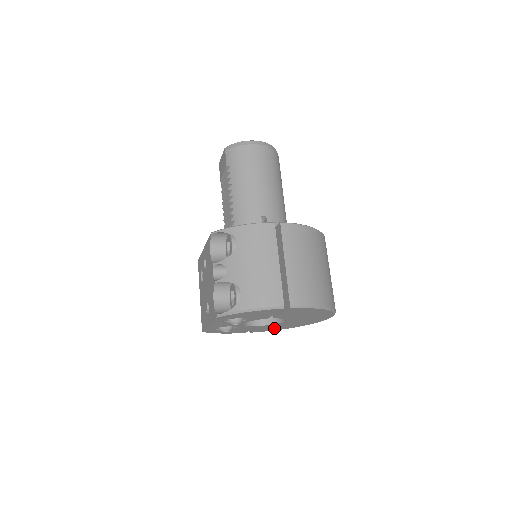
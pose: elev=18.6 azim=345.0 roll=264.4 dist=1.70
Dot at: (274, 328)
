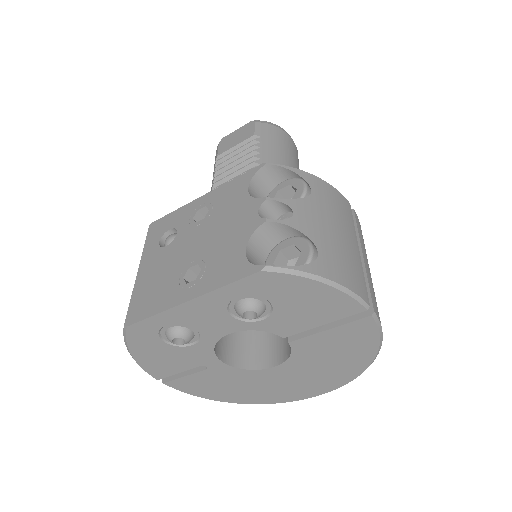
Dot at: (214, 388)
